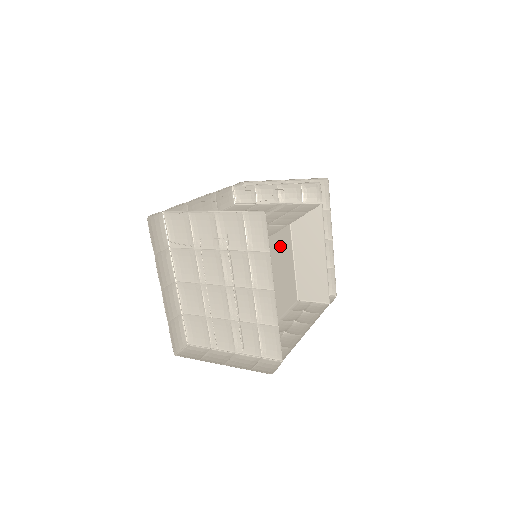
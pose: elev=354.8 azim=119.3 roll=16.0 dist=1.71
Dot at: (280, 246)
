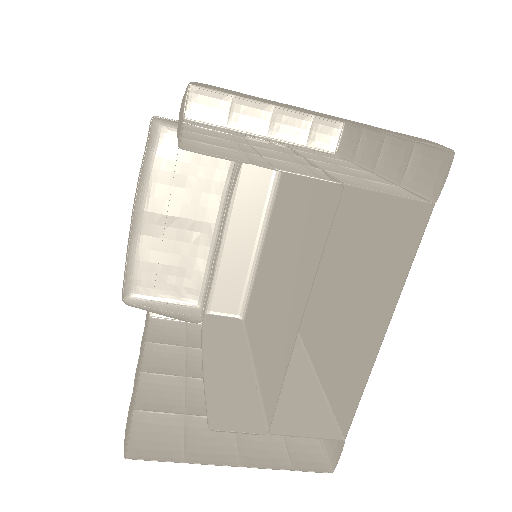
Dot at: (260, 309)
